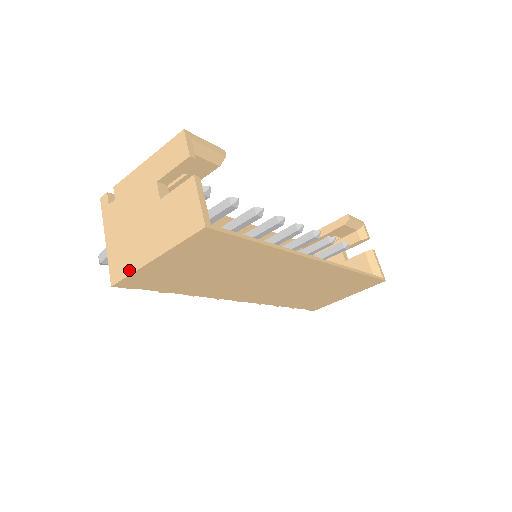
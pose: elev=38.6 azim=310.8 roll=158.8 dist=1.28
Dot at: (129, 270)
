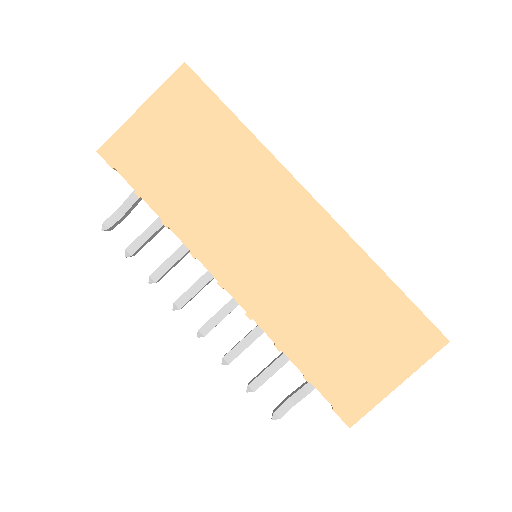
Dot at: (118, 132)
